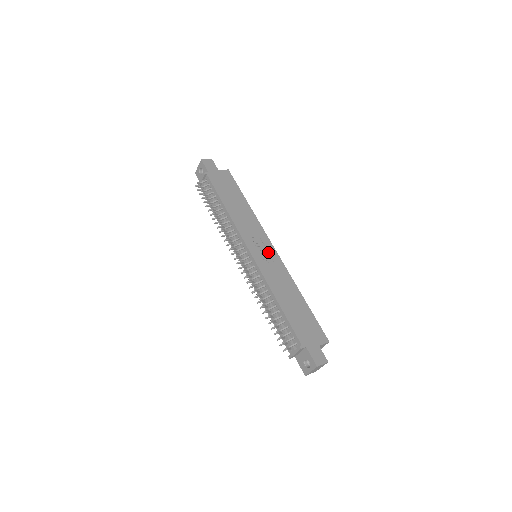
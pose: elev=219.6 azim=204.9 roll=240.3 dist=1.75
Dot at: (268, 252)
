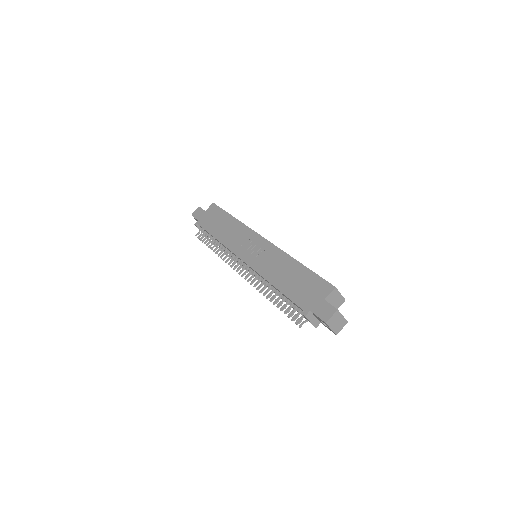
Dot at: (258, 246)
